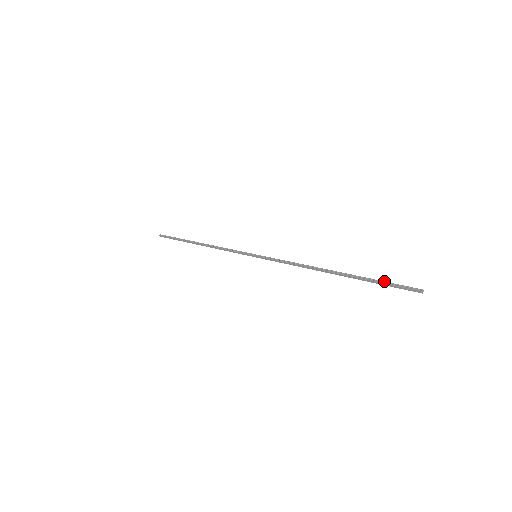
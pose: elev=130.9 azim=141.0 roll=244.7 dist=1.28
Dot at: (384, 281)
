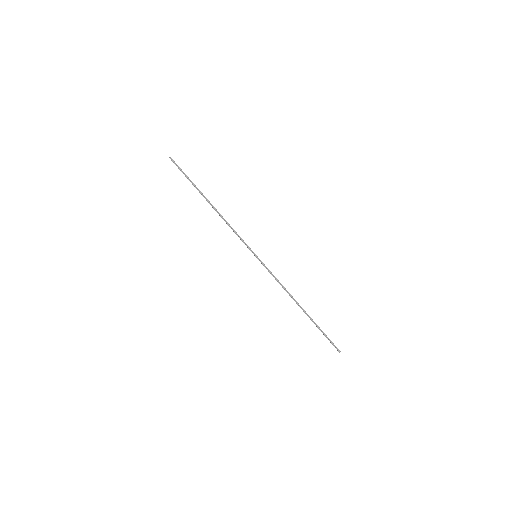
Dot at: (325, 334)
